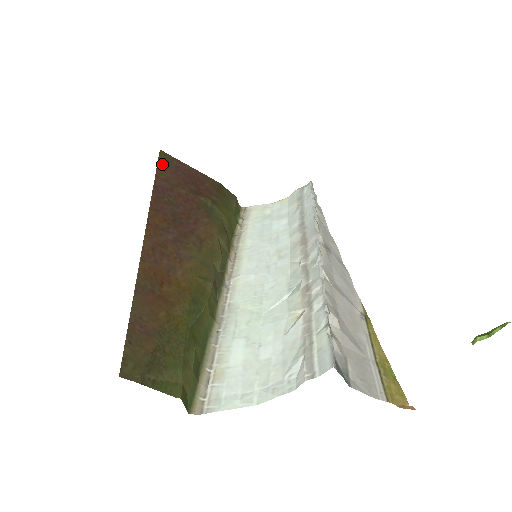
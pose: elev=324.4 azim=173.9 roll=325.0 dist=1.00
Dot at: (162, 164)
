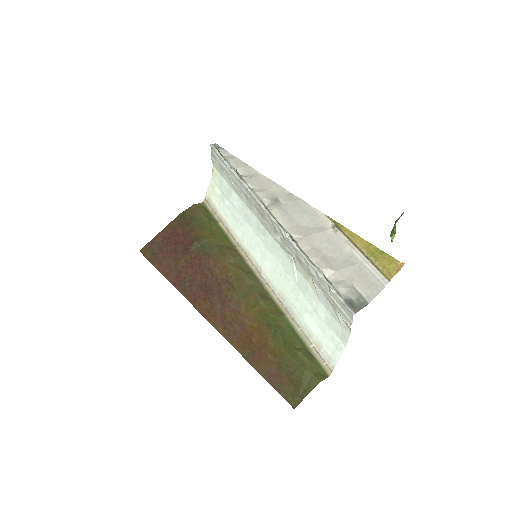
Dot at: (154, 261)
